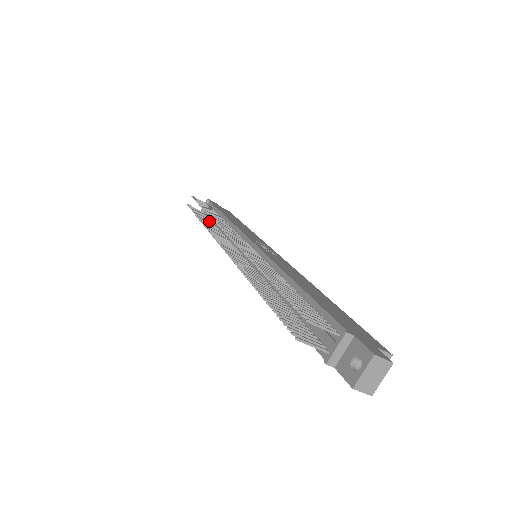
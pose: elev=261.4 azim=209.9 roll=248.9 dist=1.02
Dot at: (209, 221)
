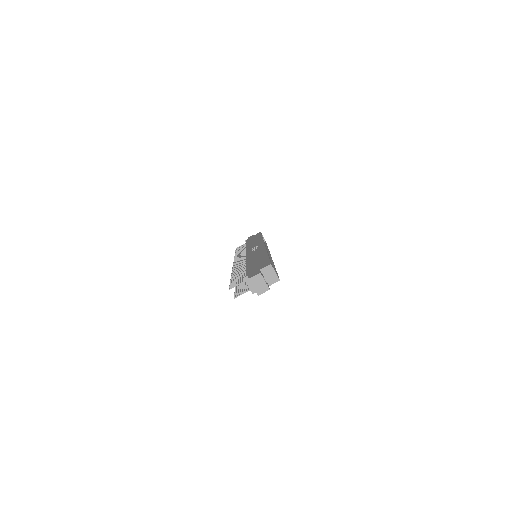
Dot at: occluded
